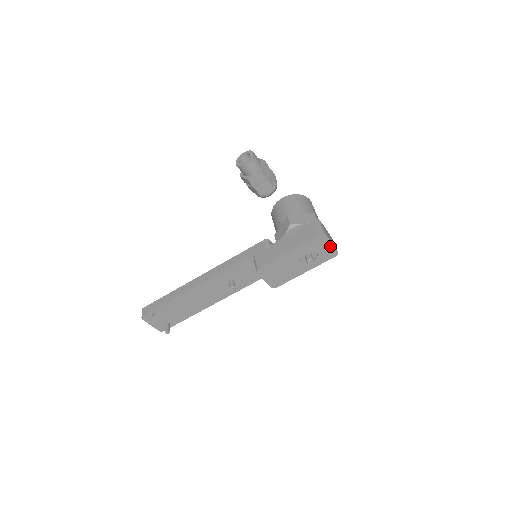
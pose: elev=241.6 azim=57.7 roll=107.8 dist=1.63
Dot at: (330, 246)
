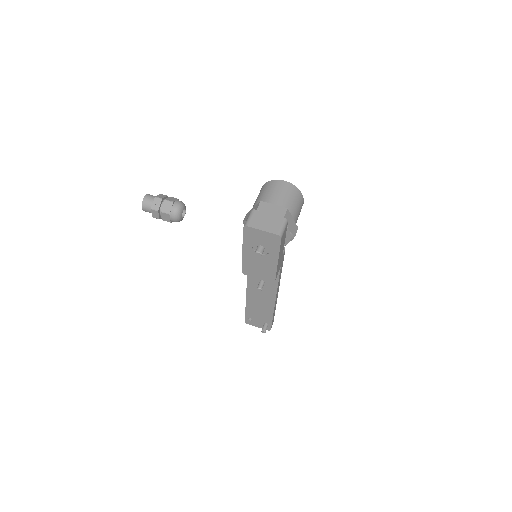
Dot at: (264, 233)
